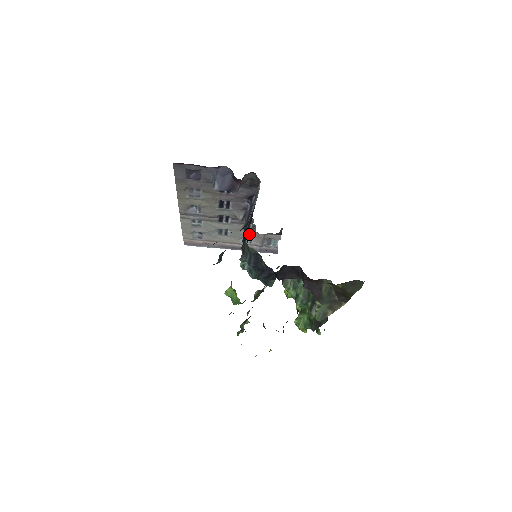
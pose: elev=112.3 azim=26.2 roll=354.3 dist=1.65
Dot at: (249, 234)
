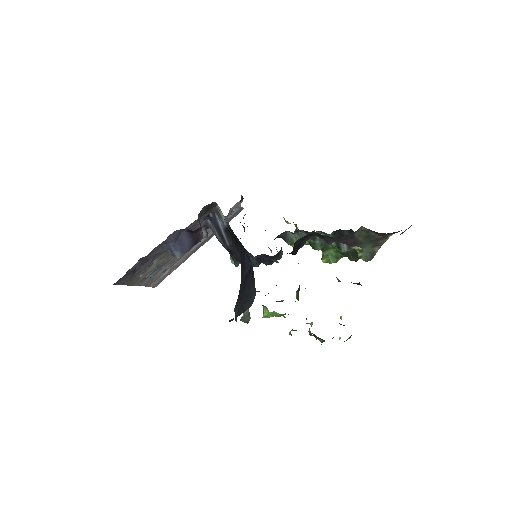
Dot at: occluded
